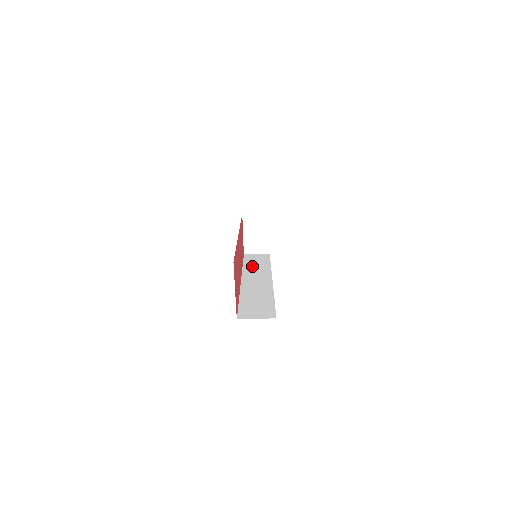
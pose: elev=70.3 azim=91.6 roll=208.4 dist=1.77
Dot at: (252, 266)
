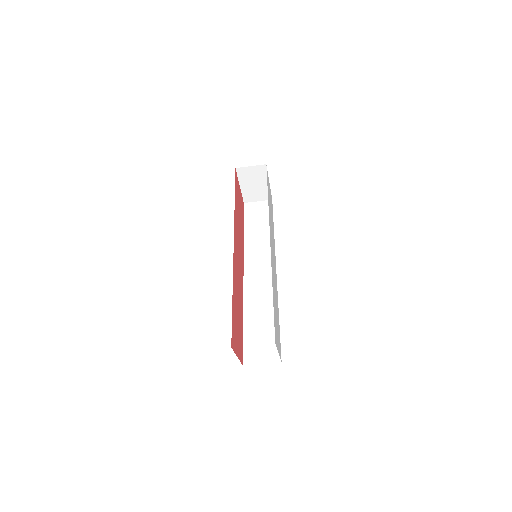
Dot at: (254, 236)
